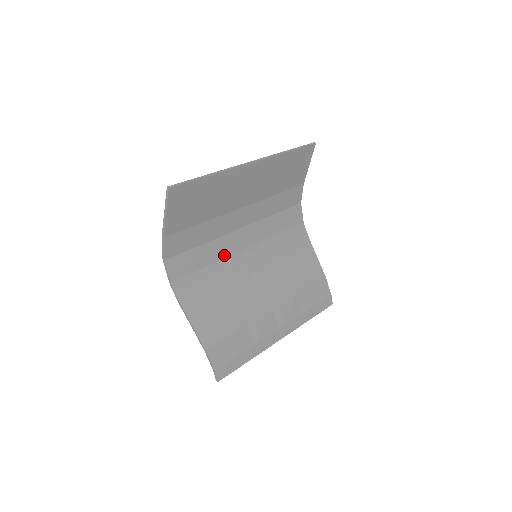
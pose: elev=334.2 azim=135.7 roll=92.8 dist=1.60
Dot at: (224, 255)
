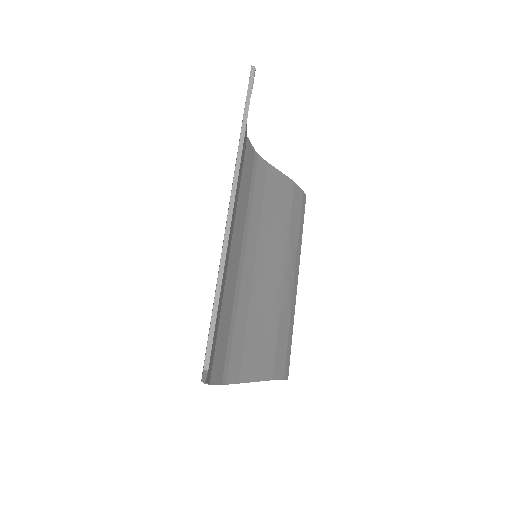
Dot at: (233, 293)
